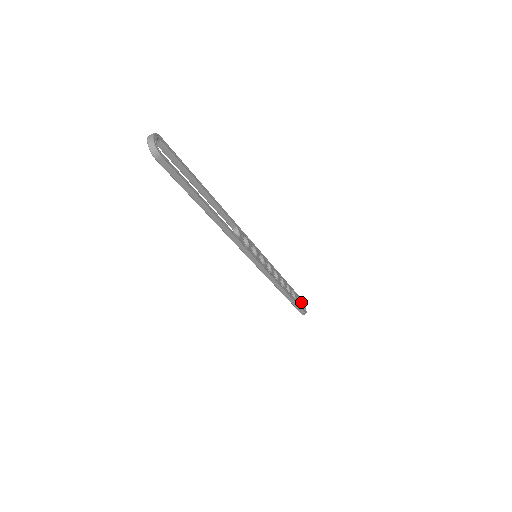
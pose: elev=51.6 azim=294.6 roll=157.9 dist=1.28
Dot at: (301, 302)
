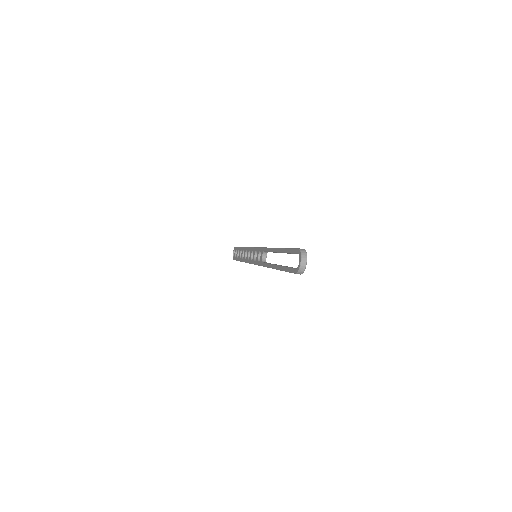
Dot at: occluded
